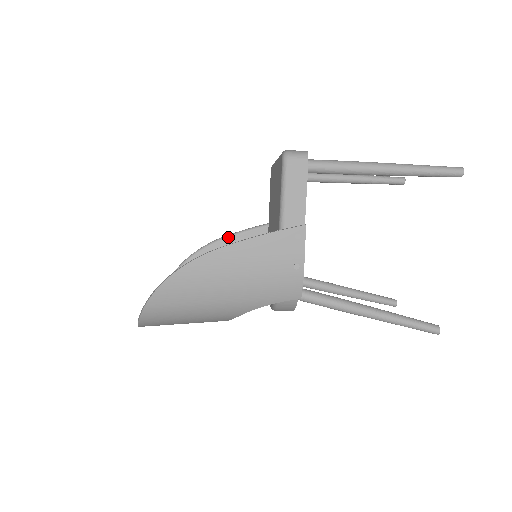
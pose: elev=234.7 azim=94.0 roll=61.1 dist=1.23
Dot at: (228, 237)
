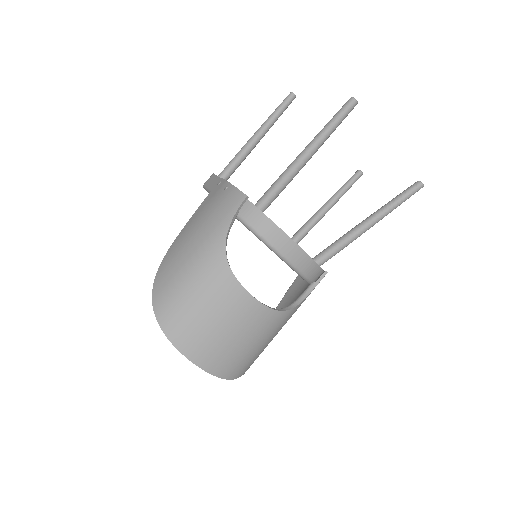
Dot at: (276, 308)
